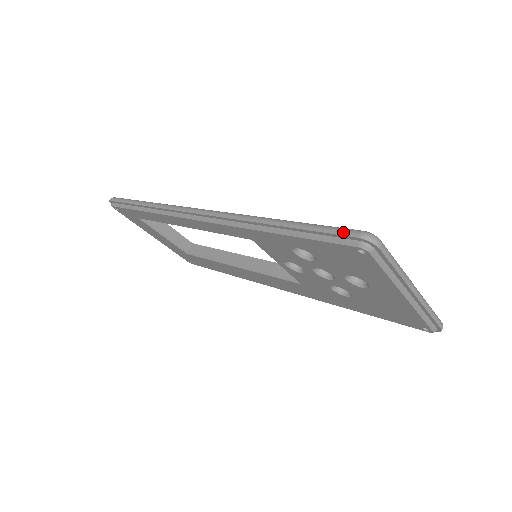
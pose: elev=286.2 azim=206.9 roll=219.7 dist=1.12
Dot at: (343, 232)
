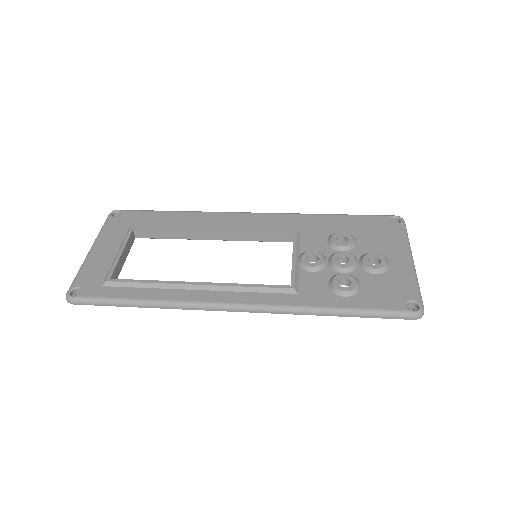
Dot at: (402, 318)
